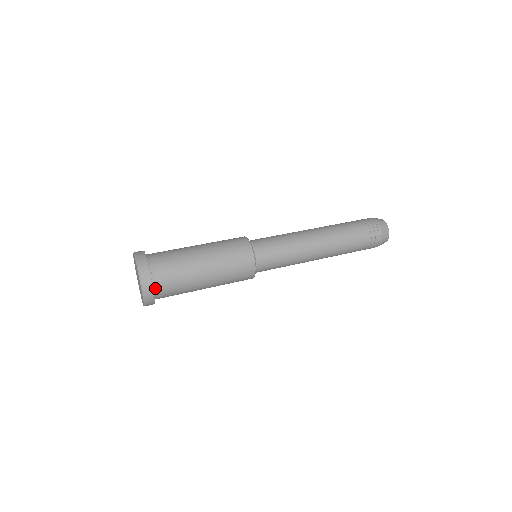
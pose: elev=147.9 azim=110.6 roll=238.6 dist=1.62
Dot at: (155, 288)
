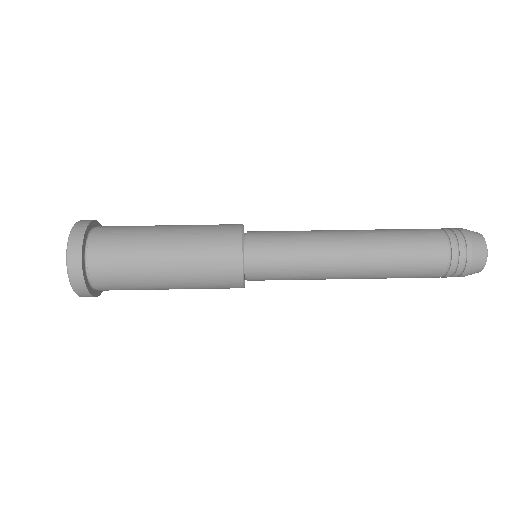
Dot at: occluded
